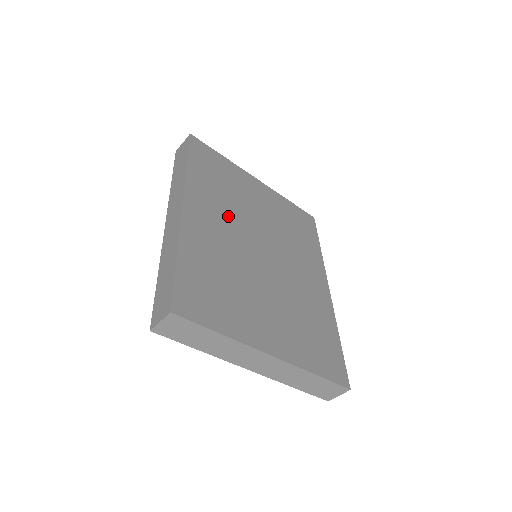
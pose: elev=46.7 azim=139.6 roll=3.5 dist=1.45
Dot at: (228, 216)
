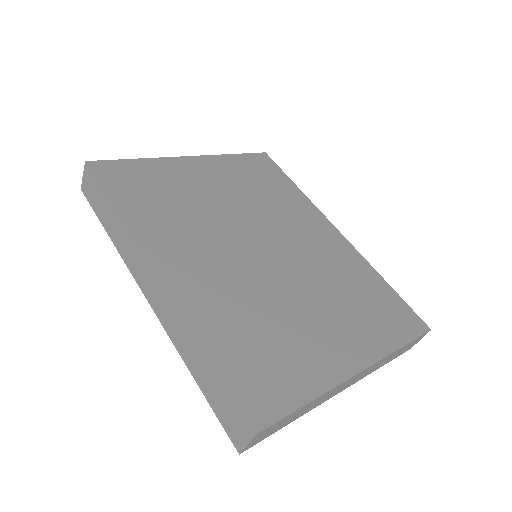
Dot at: (204, 239)
